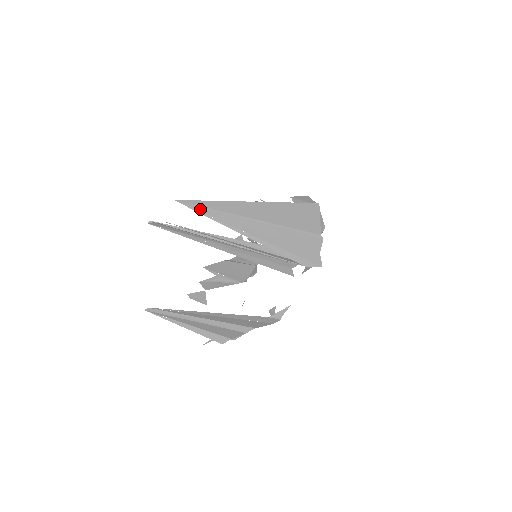
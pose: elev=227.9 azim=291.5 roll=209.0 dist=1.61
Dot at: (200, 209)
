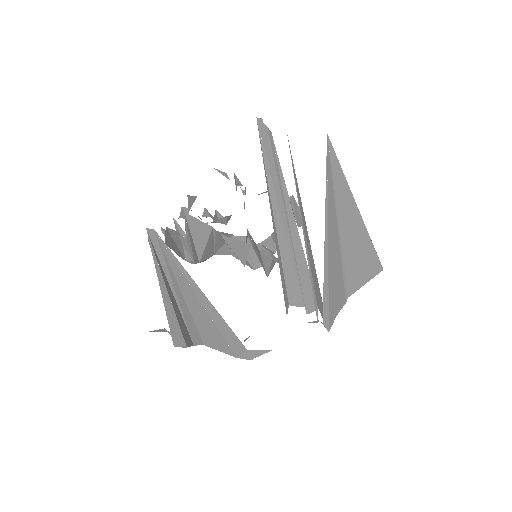
Dot at: (329, 172)
